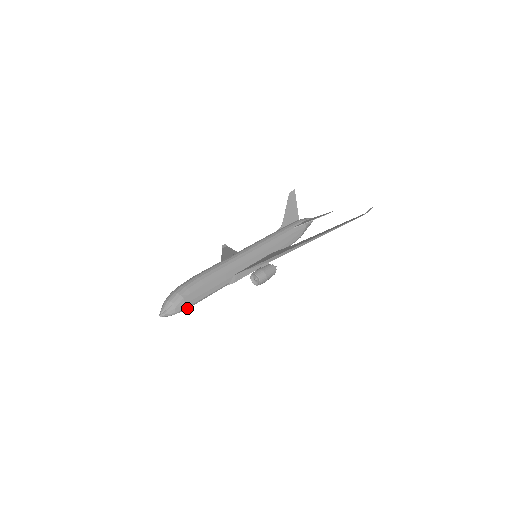
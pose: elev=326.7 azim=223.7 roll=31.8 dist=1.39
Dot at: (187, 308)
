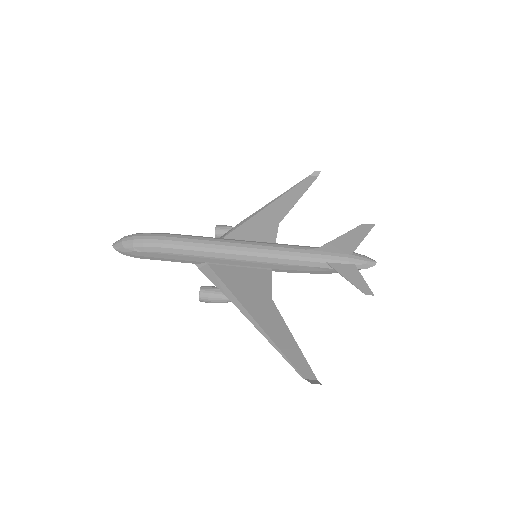
Dot at: occluded
